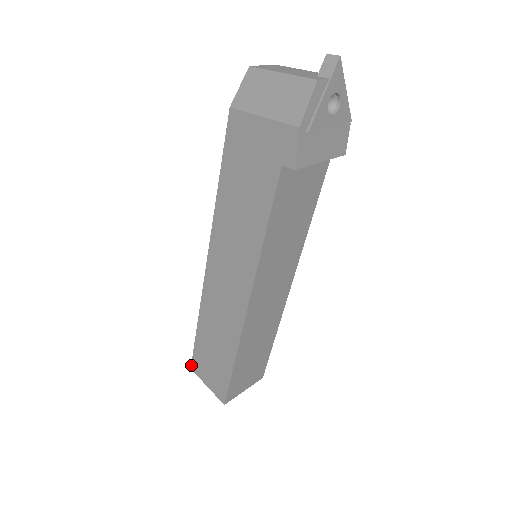
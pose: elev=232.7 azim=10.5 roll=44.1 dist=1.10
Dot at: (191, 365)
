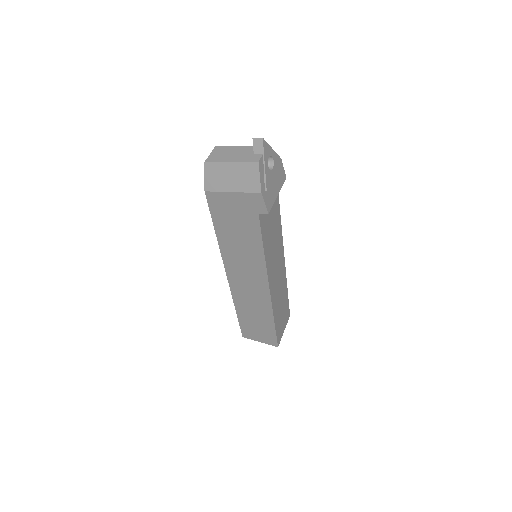
Dot at: (242, 335)
